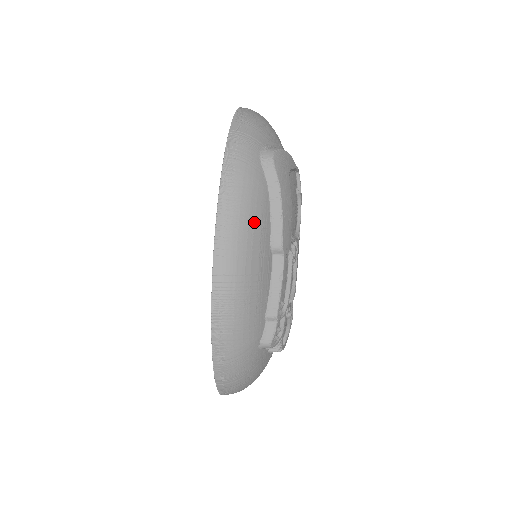
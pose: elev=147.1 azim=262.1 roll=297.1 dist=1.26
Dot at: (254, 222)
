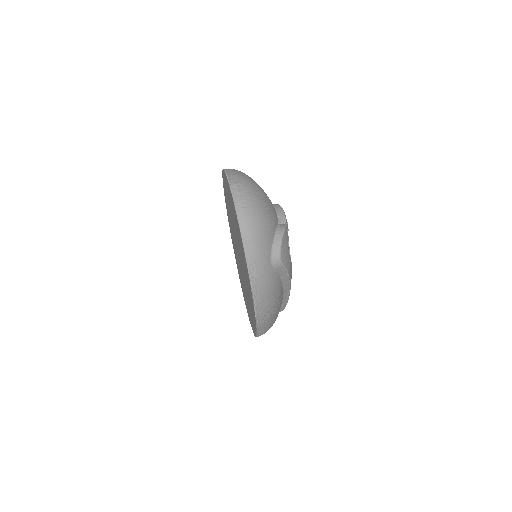
Dot at: (276, 300)
